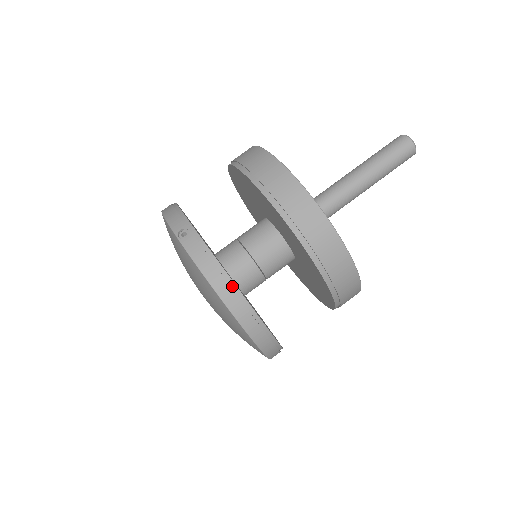
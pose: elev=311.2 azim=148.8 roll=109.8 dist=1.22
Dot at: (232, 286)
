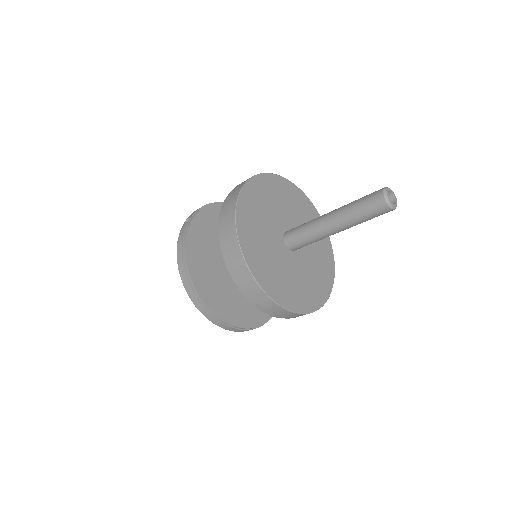
Dot at: (185, 260)
